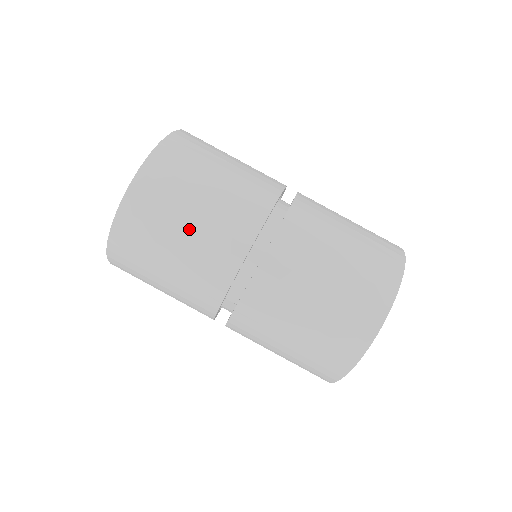
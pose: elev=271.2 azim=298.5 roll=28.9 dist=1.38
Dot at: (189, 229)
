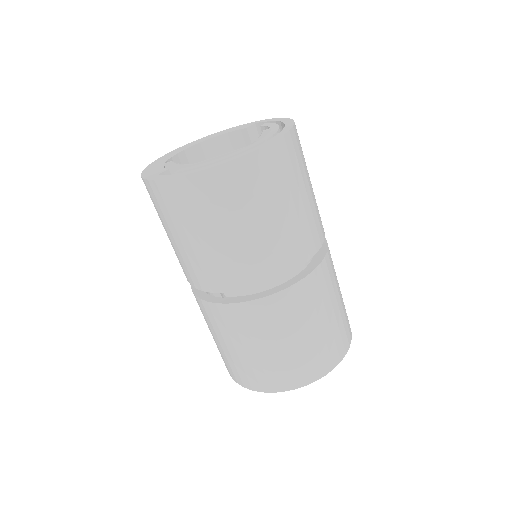
Dot at: (252, 230)
